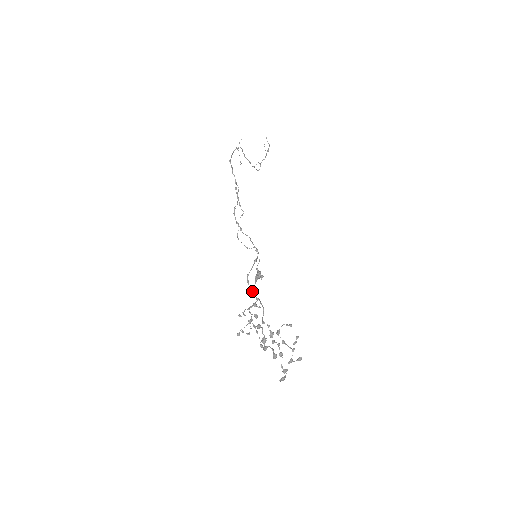
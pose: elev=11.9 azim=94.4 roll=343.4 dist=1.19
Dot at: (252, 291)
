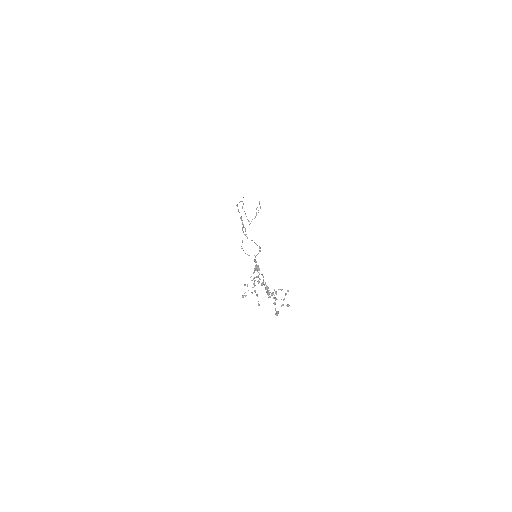
Dot at: occluded
